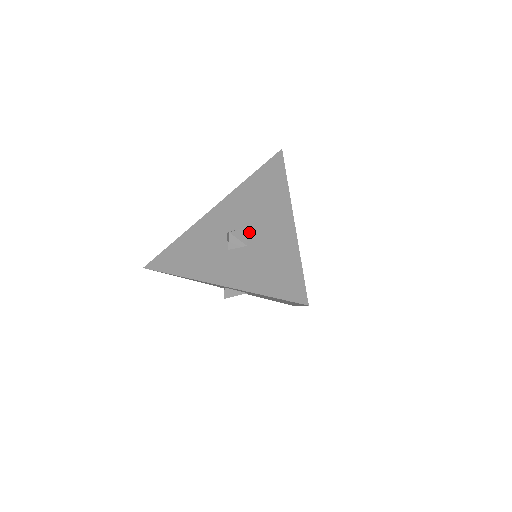
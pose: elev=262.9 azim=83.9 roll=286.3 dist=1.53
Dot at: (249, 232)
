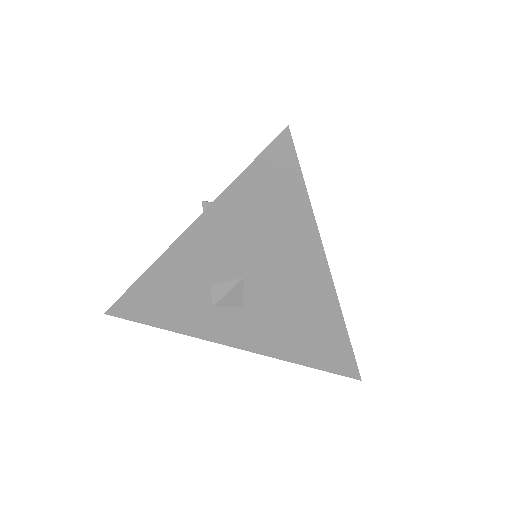
Dot at: occluded
